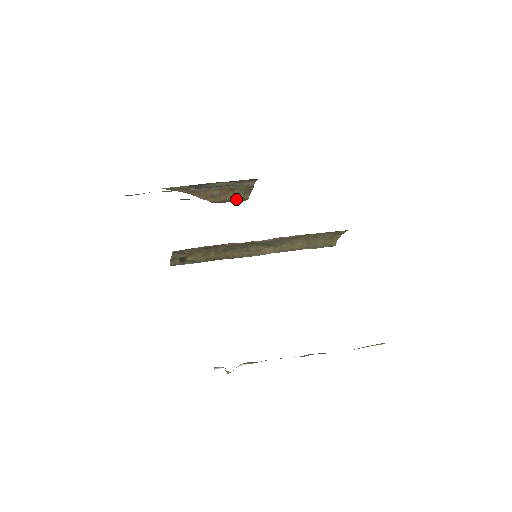
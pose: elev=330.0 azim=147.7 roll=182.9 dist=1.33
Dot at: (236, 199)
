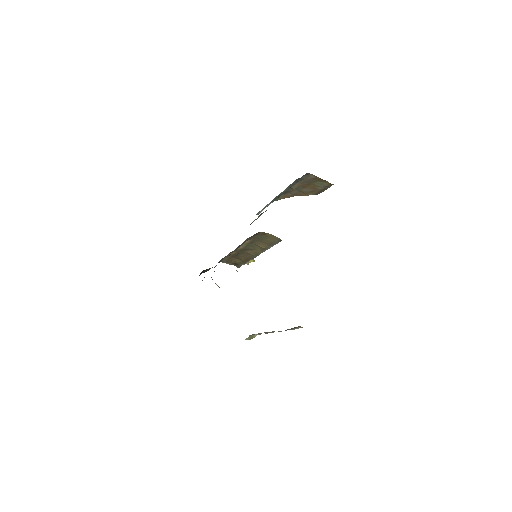
Dot at: (325, 187)
